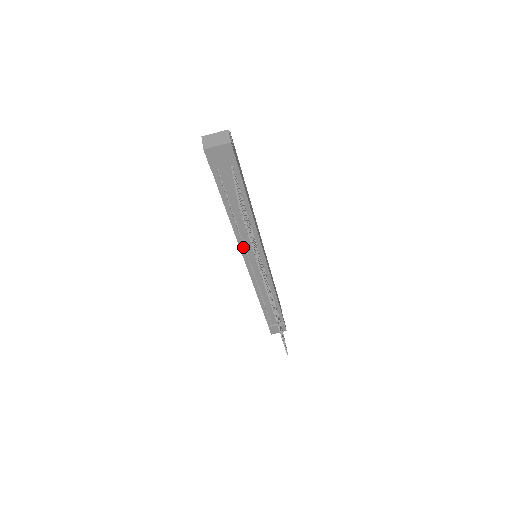
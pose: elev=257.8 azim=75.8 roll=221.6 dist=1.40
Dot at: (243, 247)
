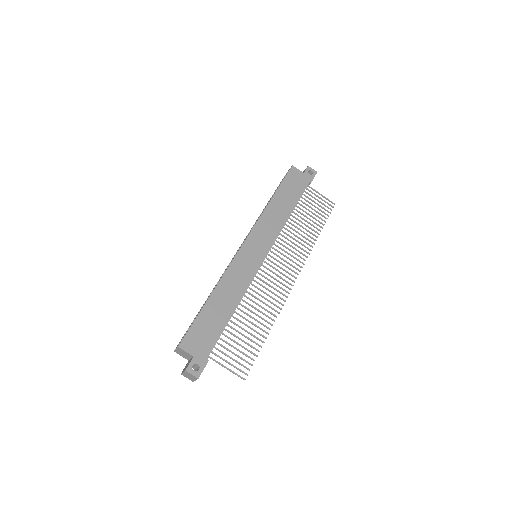
Dot at: occluded
